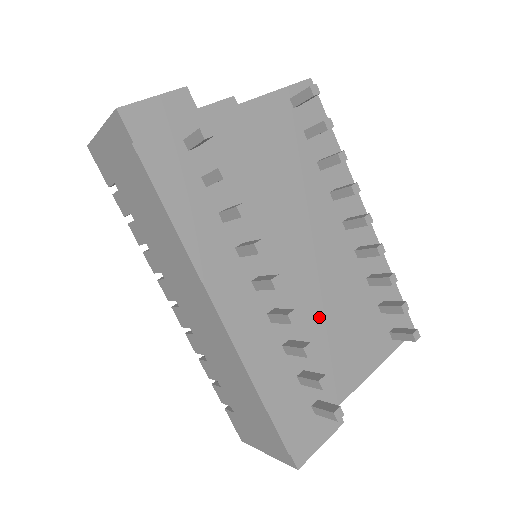
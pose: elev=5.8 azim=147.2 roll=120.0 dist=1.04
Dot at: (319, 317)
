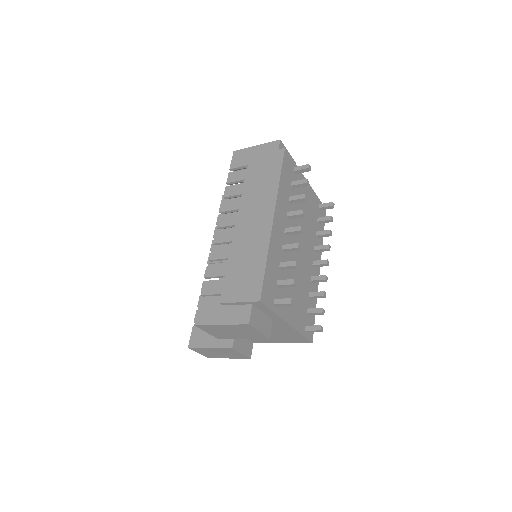
Dot at: (292, 275)
